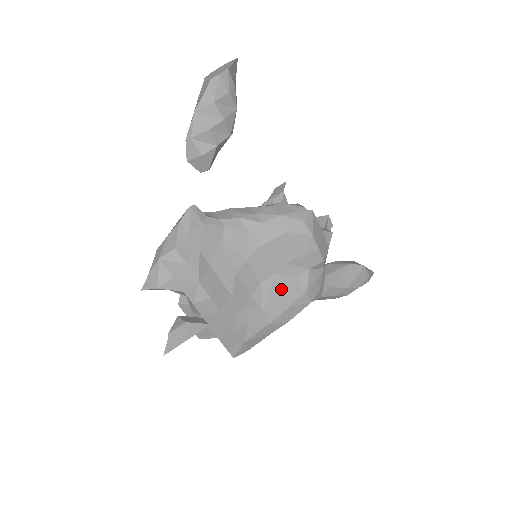
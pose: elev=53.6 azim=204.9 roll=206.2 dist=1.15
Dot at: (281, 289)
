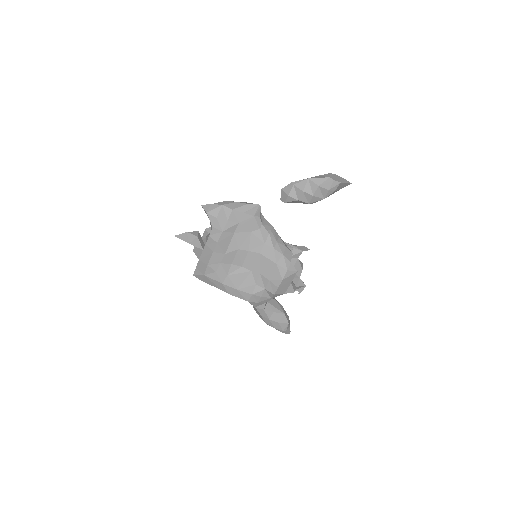
Dot at: (245, 279)
